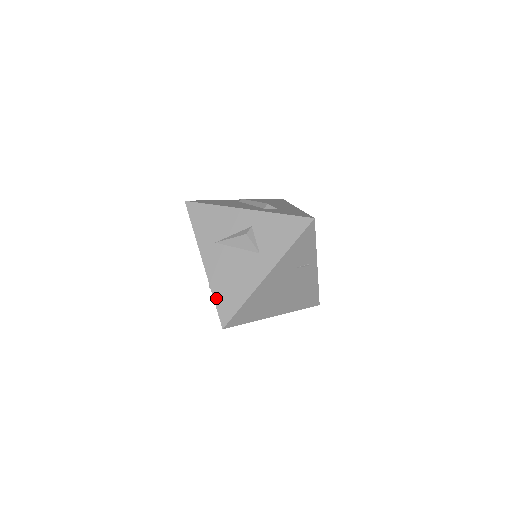
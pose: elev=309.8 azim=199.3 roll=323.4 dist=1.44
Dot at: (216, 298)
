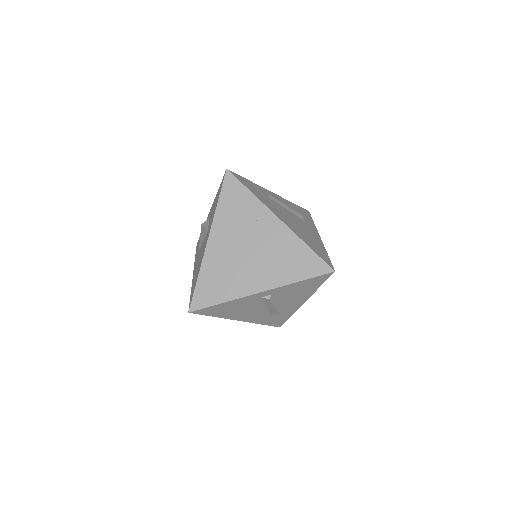
Dot at: (191, 292)
